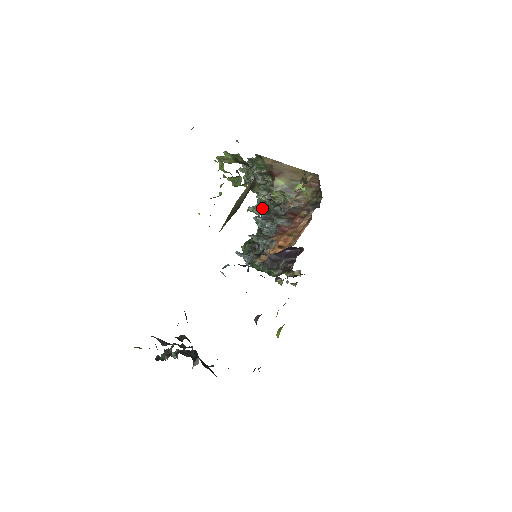
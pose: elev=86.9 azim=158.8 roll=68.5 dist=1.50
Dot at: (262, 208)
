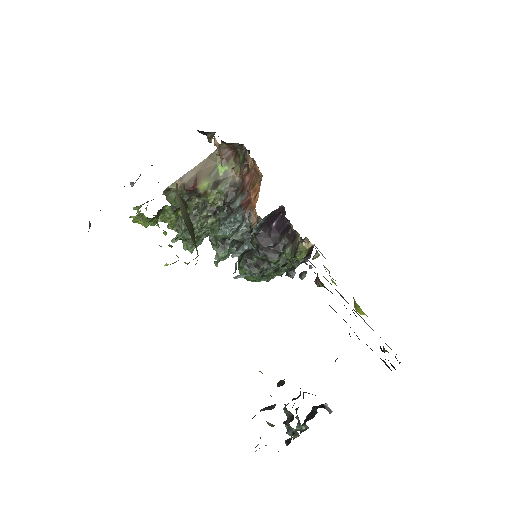
Dot at: occluded
